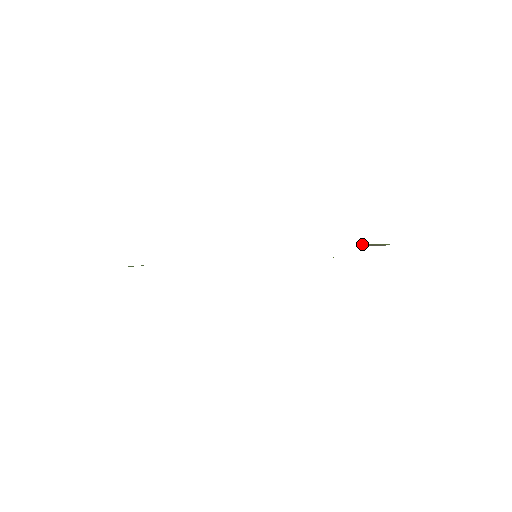
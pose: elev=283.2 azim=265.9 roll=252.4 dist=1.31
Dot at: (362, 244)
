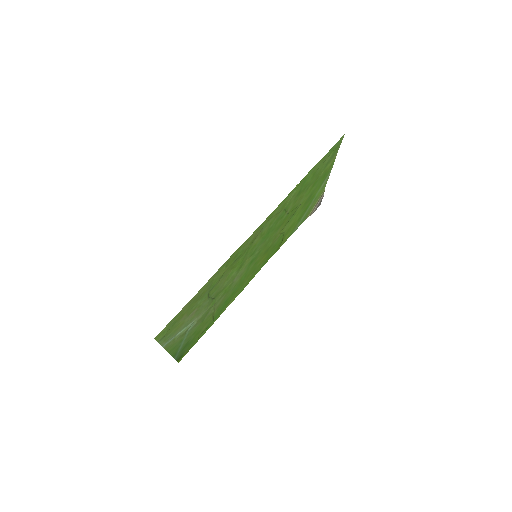
Dot at: (311, 211)
